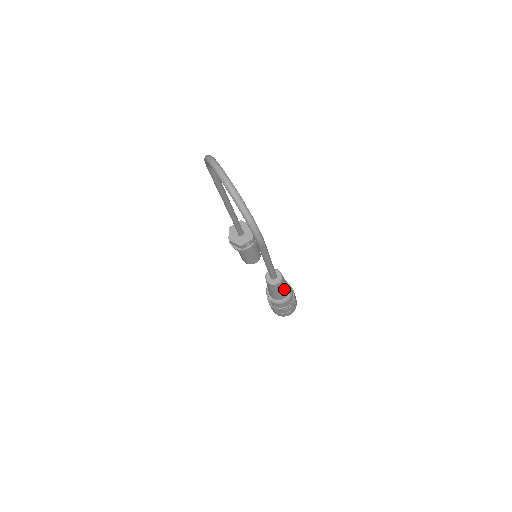
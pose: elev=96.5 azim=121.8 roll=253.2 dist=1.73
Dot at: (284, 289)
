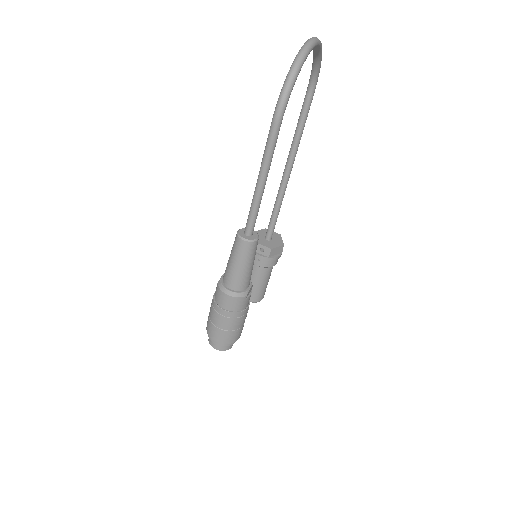
Dot at: (242, 269)
